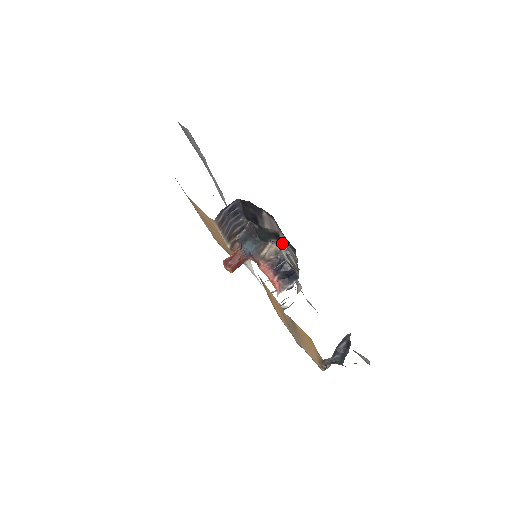
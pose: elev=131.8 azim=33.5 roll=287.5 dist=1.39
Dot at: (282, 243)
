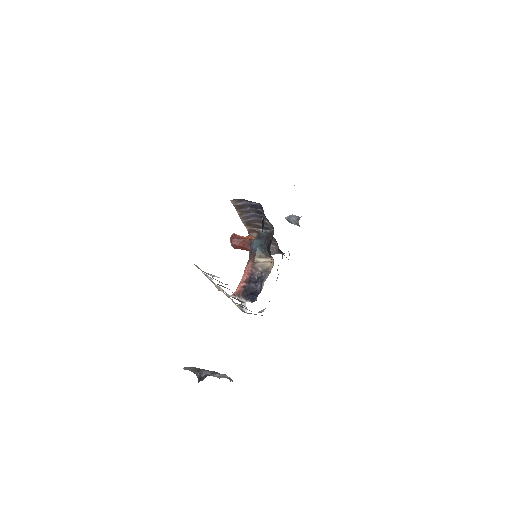
Dot at: occluded
